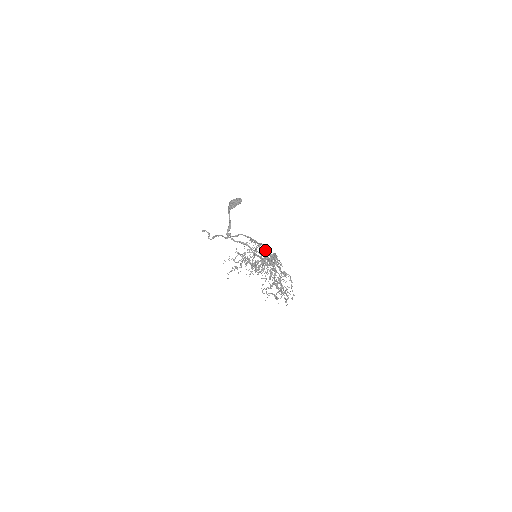
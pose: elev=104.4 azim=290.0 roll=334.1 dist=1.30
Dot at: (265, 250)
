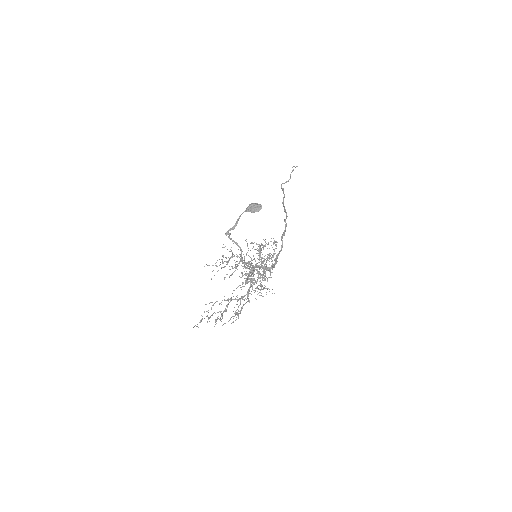
Dot at: occluded
